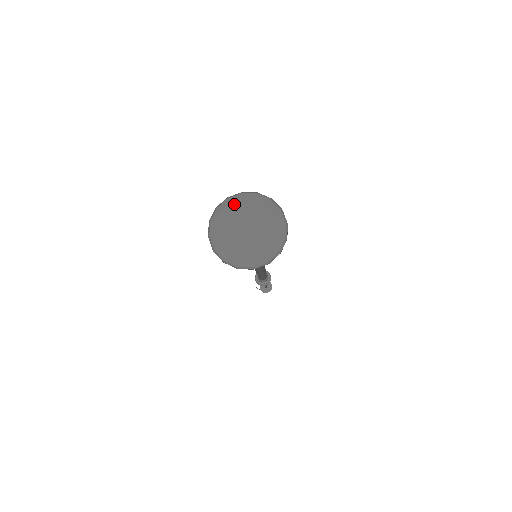
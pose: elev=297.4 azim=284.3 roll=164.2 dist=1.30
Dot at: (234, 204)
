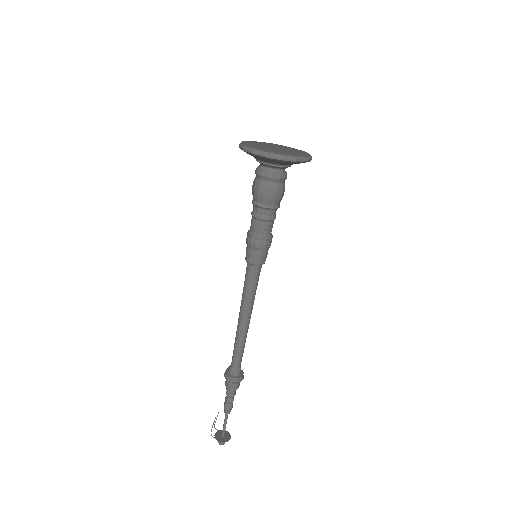
Dot at: (264, 143)
